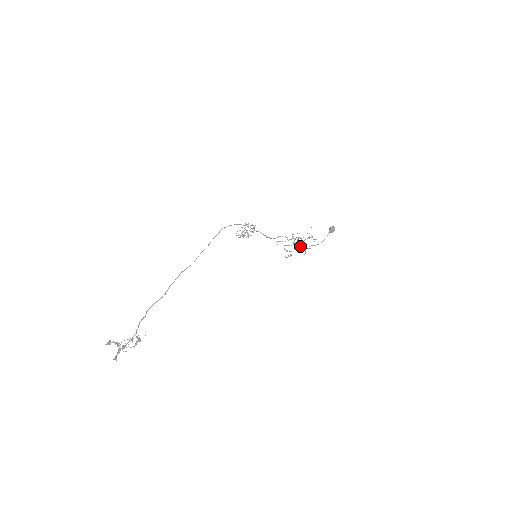
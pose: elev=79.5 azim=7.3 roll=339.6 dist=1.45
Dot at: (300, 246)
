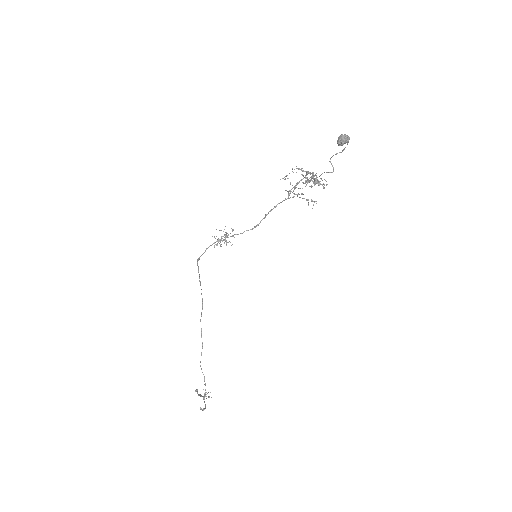
Dot at: occluded
